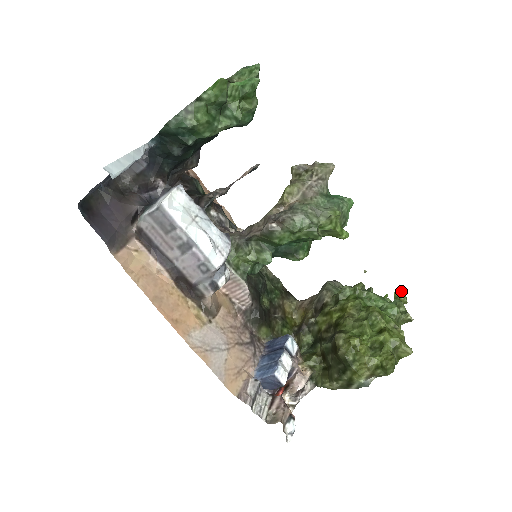
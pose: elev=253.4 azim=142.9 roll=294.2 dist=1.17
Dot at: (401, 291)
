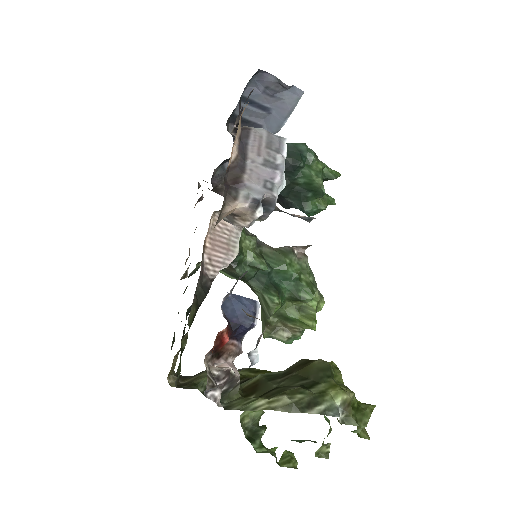
Dot at: (293, 453)
